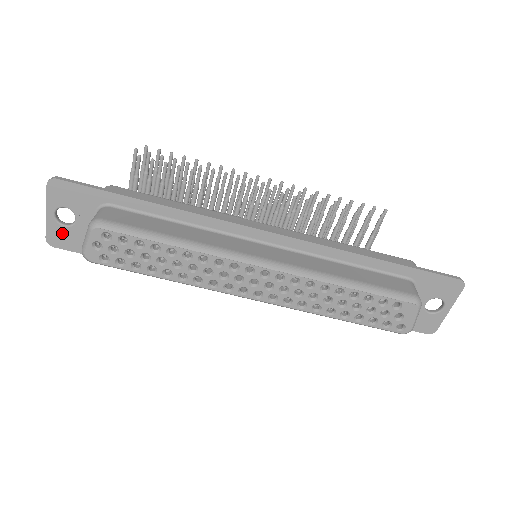
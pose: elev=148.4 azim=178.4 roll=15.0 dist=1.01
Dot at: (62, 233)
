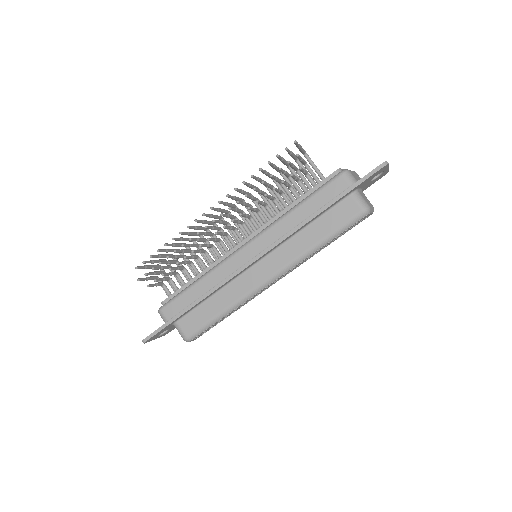
Dot at: occluded
